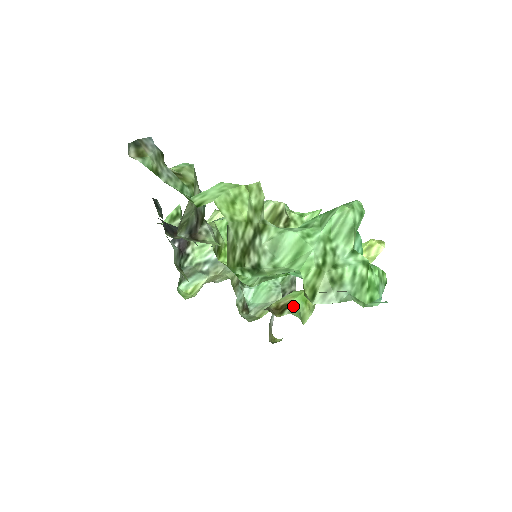
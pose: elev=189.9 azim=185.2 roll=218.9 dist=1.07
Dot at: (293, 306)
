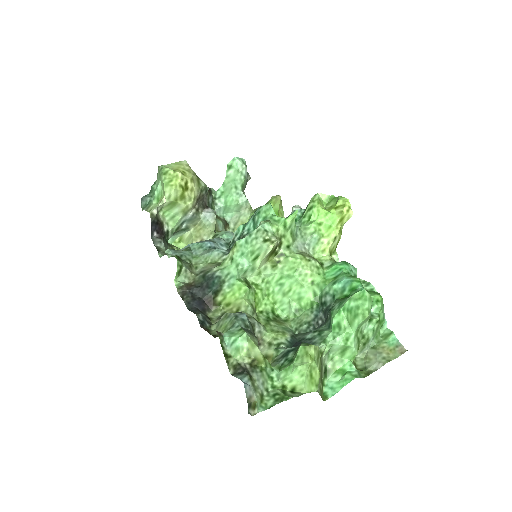
Dot at: occluded
